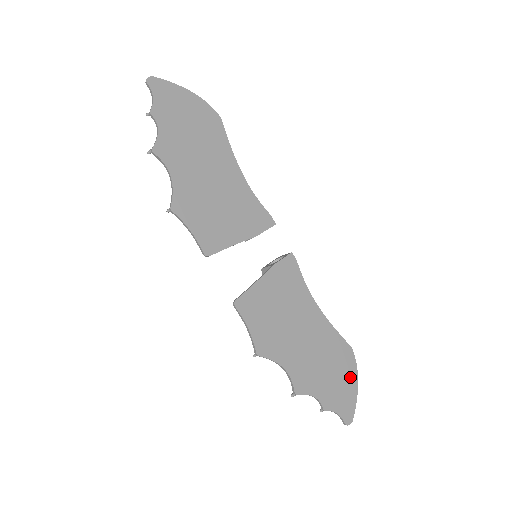
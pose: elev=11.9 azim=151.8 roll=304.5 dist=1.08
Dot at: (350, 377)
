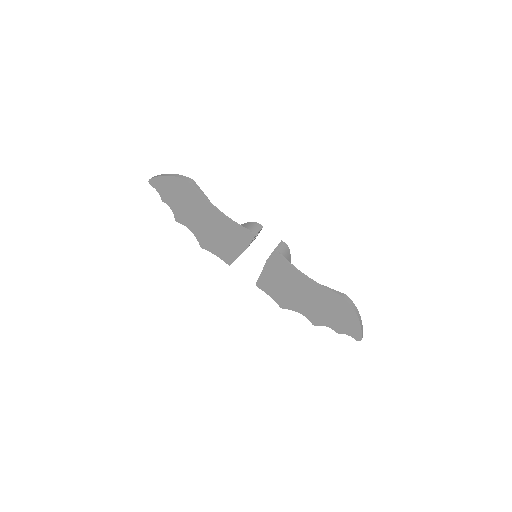
Dot at: (351, 316)
